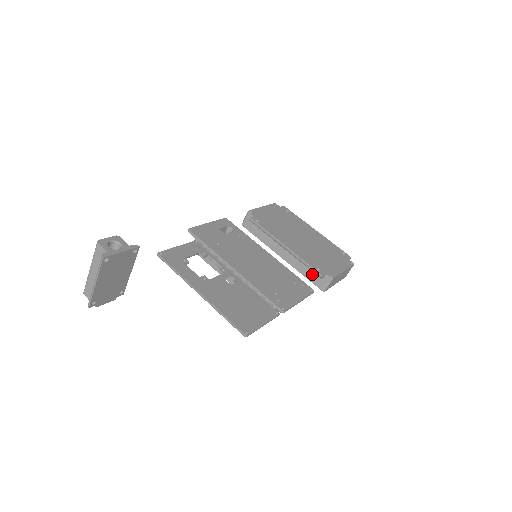
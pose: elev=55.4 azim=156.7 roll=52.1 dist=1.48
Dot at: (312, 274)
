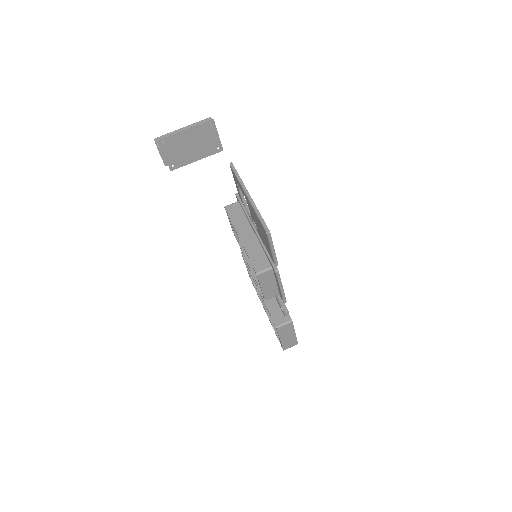
Dot at: (276, 310)
